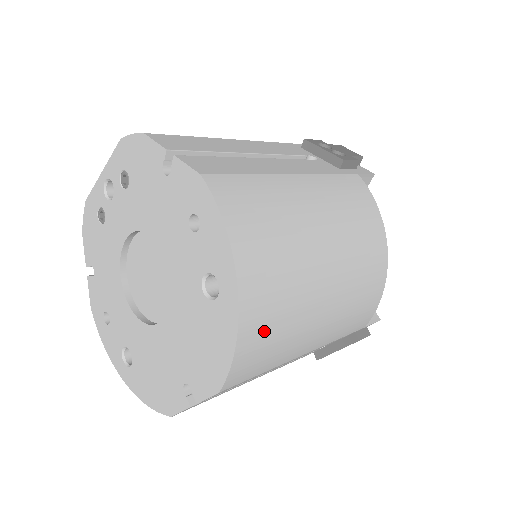
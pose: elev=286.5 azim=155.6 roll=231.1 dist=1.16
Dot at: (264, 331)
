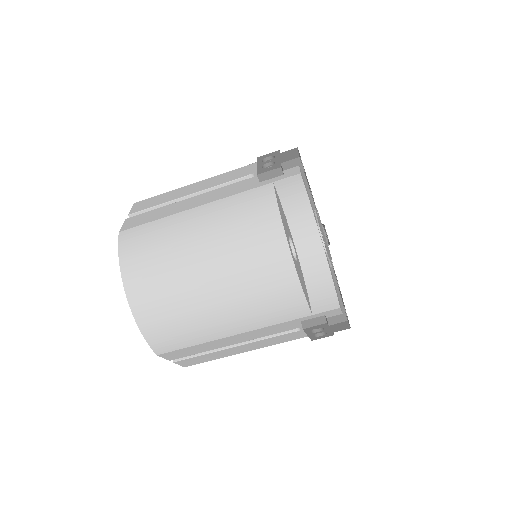
Dot at: (159, 321)
